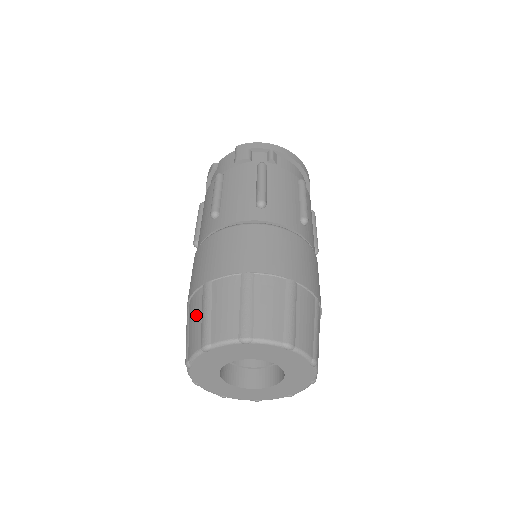
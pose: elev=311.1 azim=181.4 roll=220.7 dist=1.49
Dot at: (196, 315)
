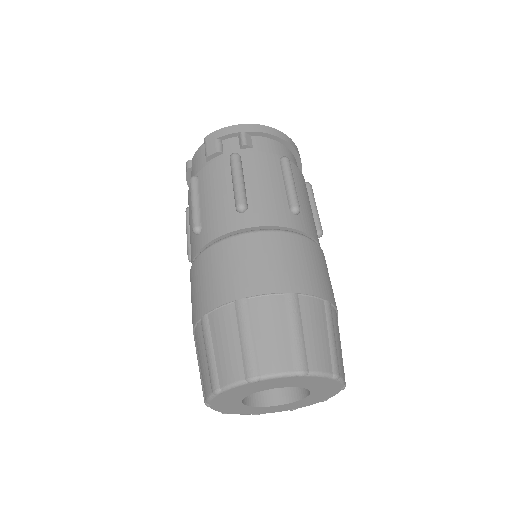
Dot at: (201, 353)
